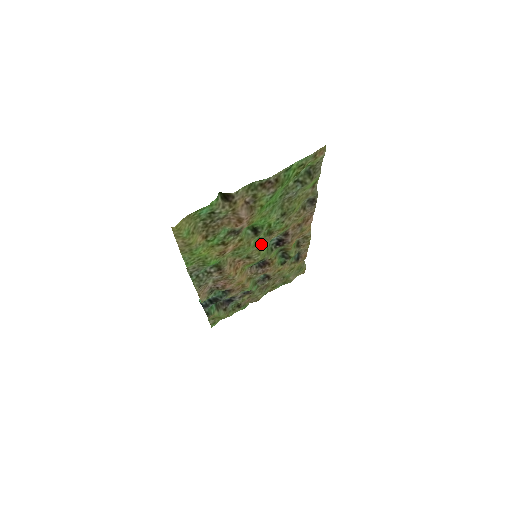
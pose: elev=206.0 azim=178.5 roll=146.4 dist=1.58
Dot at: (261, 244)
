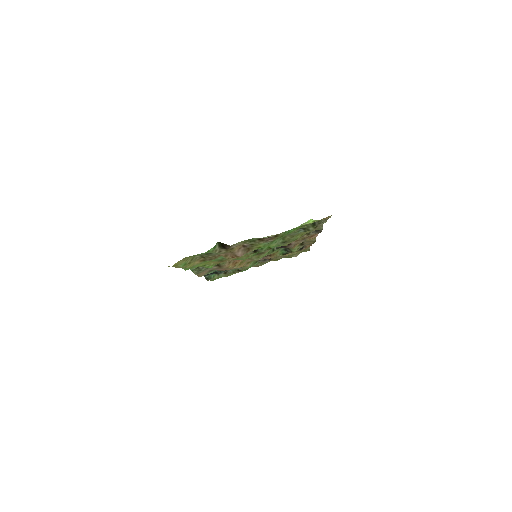
Dot at: (261, 253)
